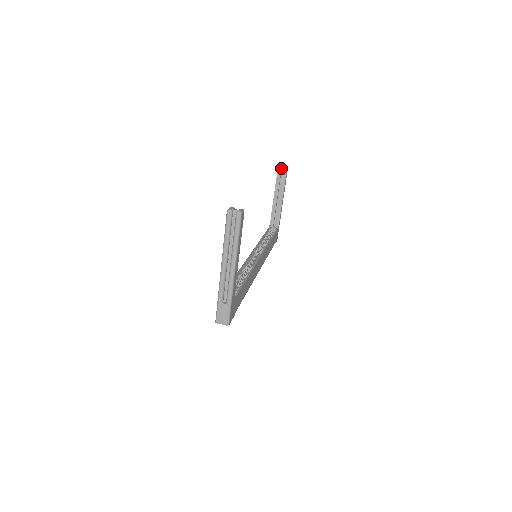
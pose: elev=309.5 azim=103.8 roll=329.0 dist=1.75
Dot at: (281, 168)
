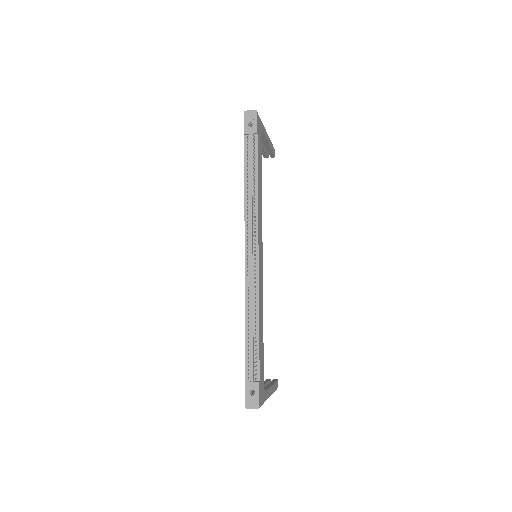
Dot at: occluded
